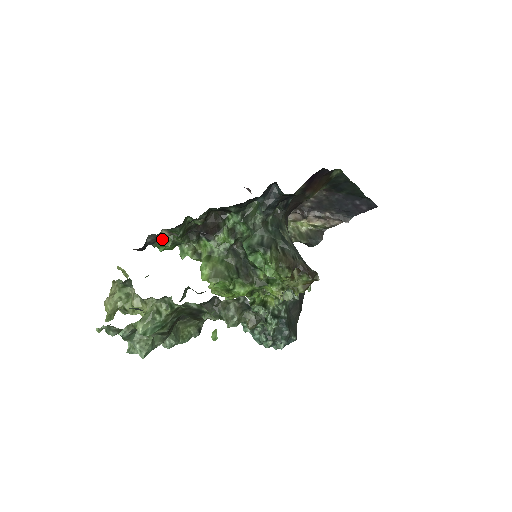
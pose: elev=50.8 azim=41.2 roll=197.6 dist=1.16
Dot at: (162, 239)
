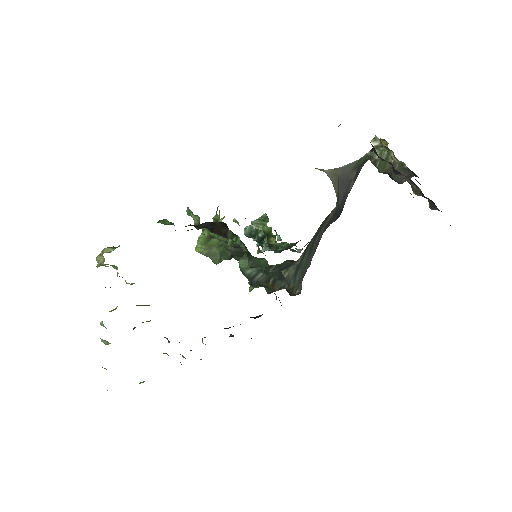
Dot at: (162, 220)
